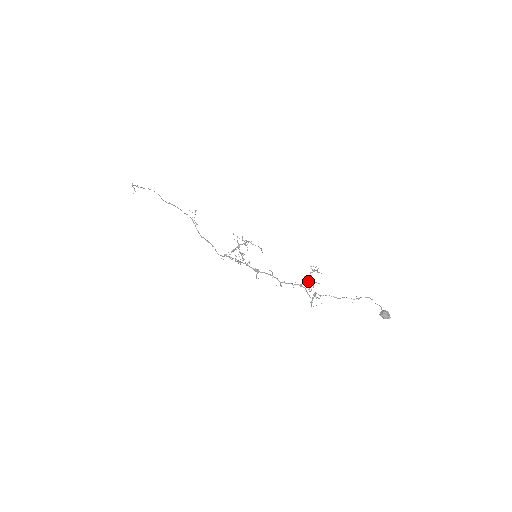
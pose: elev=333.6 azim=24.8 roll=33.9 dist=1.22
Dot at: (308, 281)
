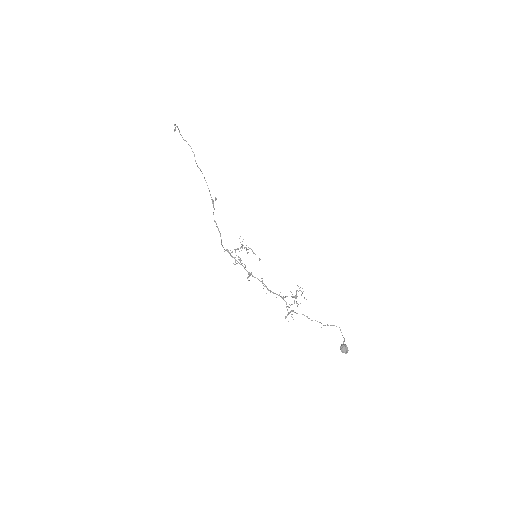
Dot at: (292, 296)
